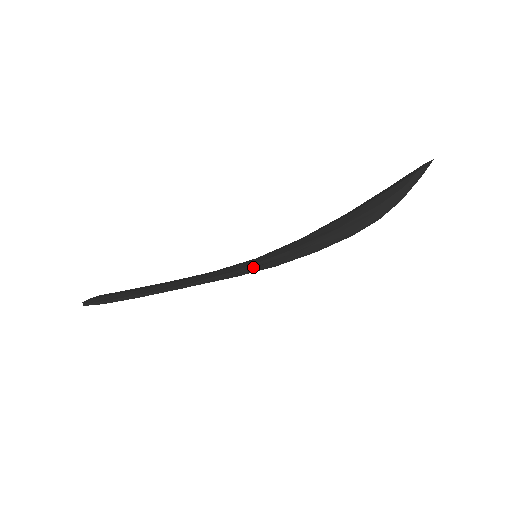
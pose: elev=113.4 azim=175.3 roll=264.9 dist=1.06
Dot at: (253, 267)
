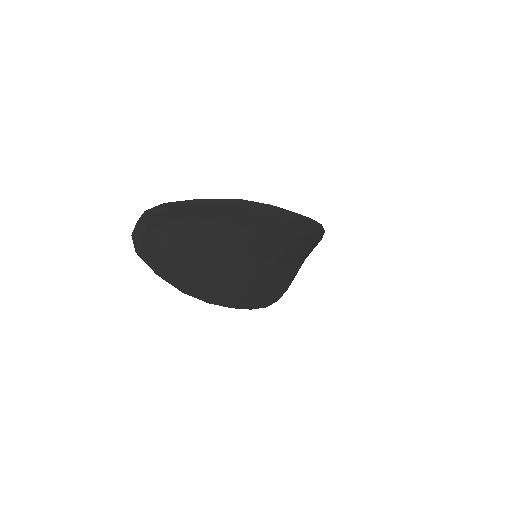
Dot at: (300, 214)
